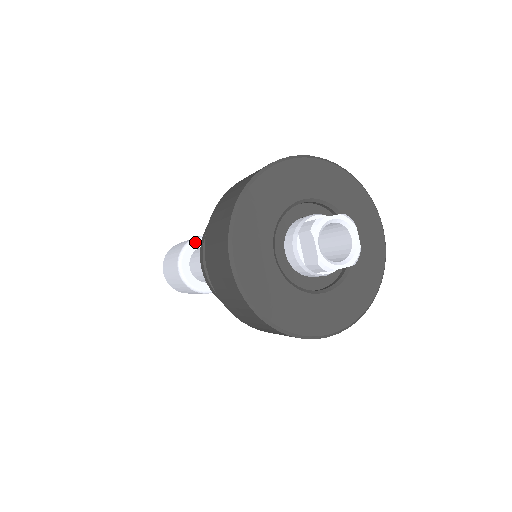
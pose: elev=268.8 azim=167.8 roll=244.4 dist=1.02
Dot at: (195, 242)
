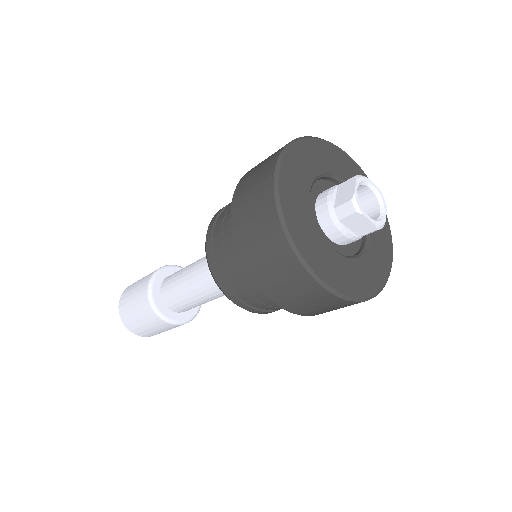
Dot at: (179, 269)
